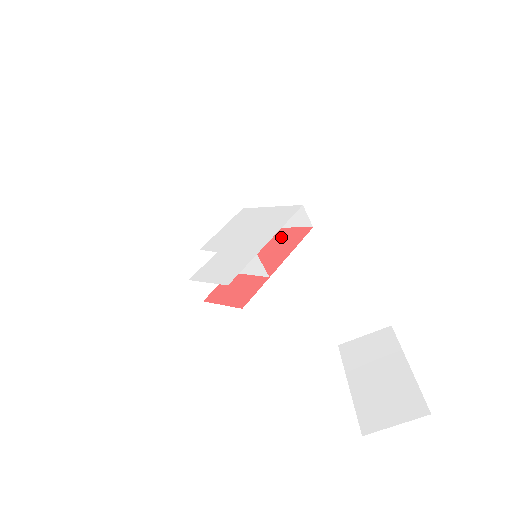
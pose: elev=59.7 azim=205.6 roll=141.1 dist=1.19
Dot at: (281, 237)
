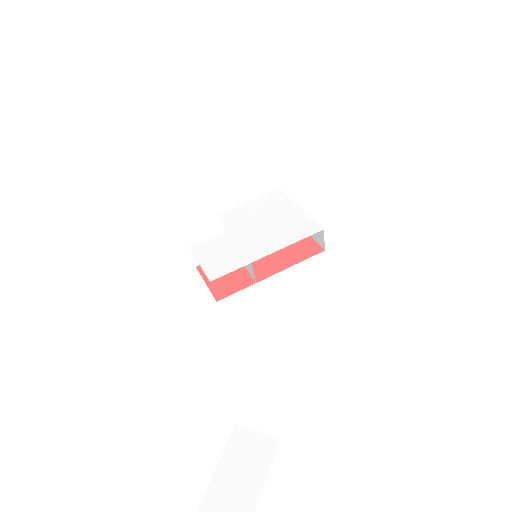
Dot at: occluded
